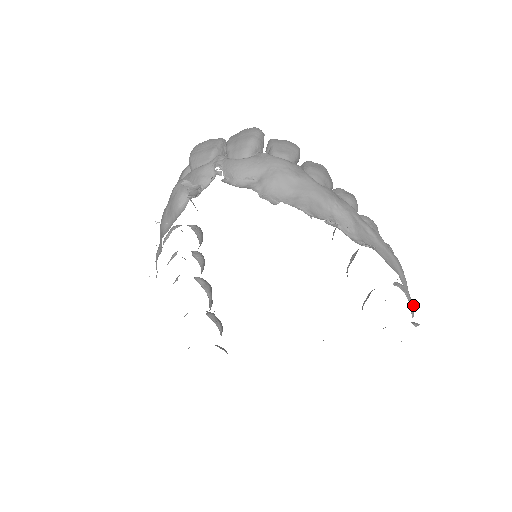
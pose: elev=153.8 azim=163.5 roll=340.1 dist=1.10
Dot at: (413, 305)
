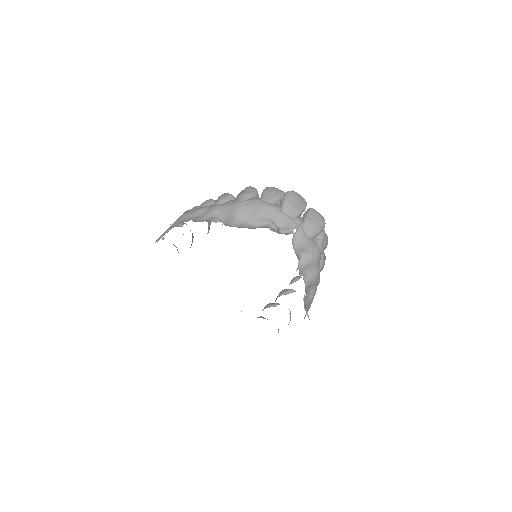
Dot at: occluded
